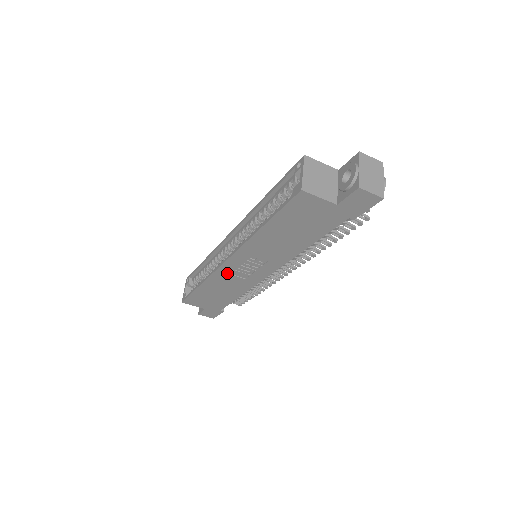
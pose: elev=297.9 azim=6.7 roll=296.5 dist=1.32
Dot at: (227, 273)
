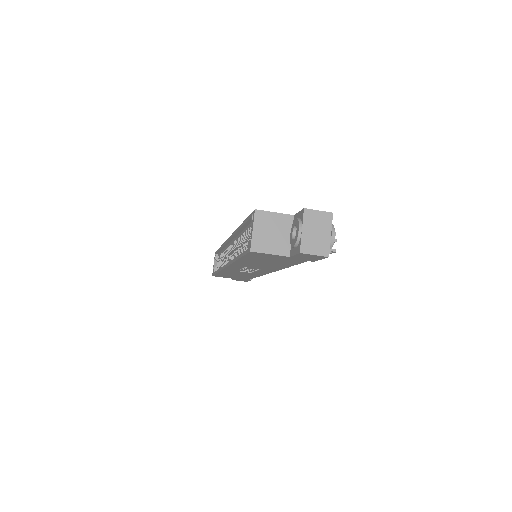
Dot at: (233, 270)
